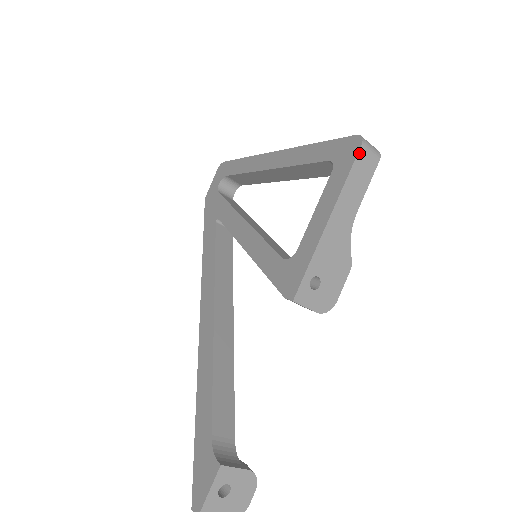
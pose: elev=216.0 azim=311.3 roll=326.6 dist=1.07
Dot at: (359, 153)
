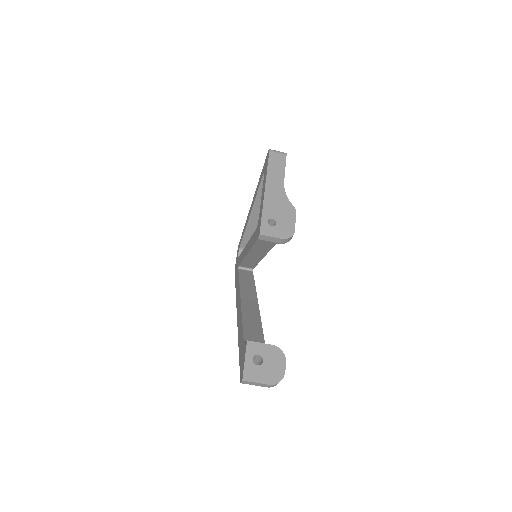
Dot at: (270, 155)
